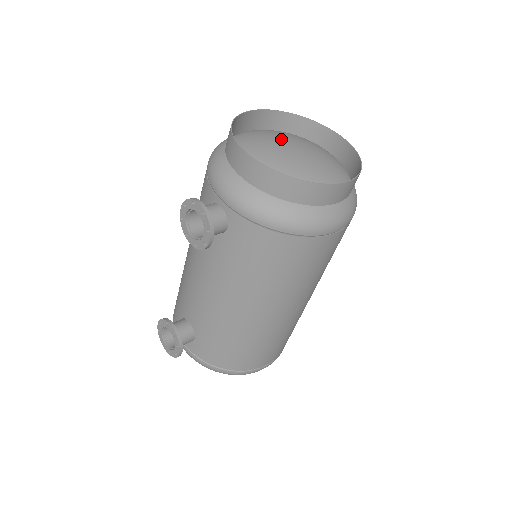
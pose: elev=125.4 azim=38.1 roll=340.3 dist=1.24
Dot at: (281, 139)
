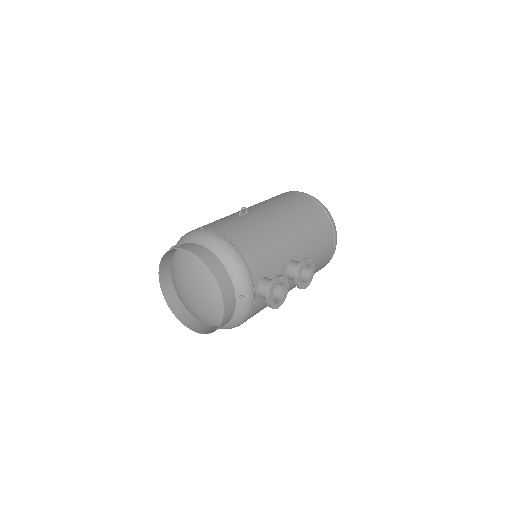
Dot at: (192, 277)
